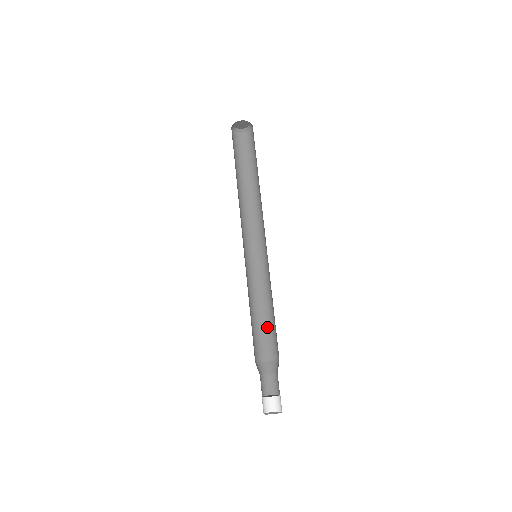
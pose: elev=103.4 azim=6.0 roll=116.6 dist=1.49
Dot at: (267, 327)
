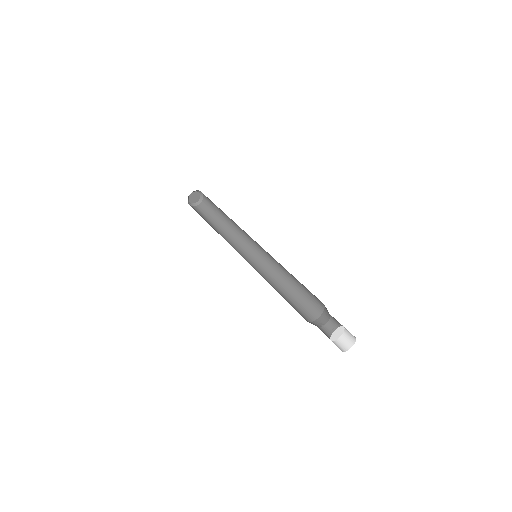
Dot at: (301, 294)
